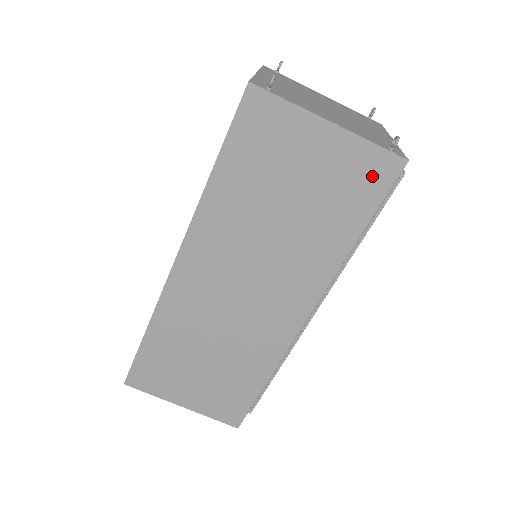
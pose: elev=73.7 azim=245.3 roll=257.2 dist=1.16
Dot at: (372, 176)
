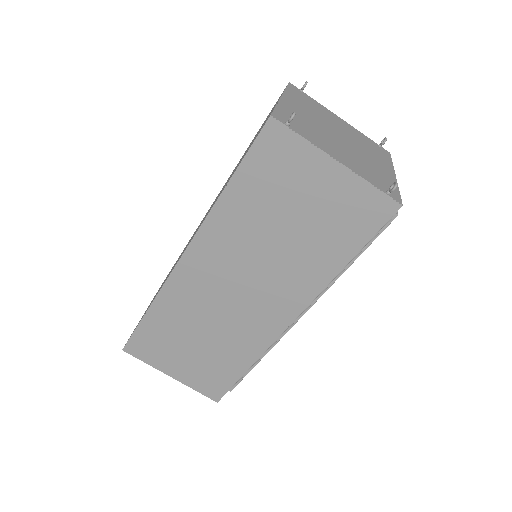
Dot at: (368, 213)
